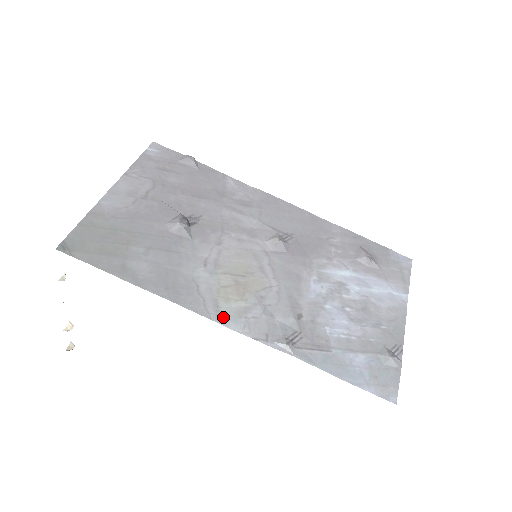
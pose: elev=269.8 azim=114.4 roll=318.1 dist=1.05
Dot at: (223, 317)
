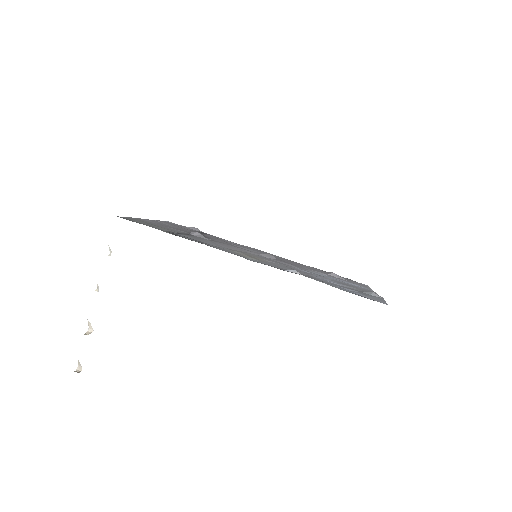
Dot at: (244, 257)
